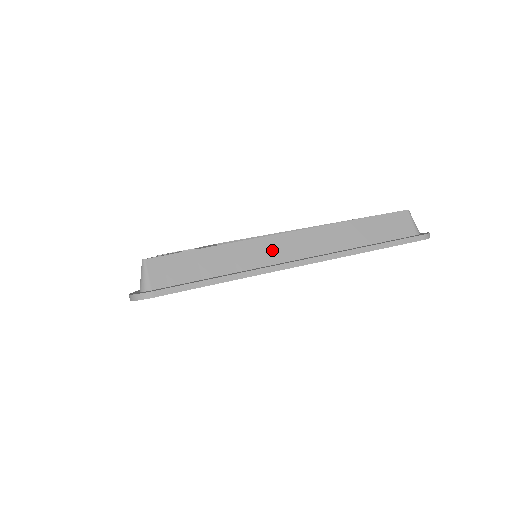
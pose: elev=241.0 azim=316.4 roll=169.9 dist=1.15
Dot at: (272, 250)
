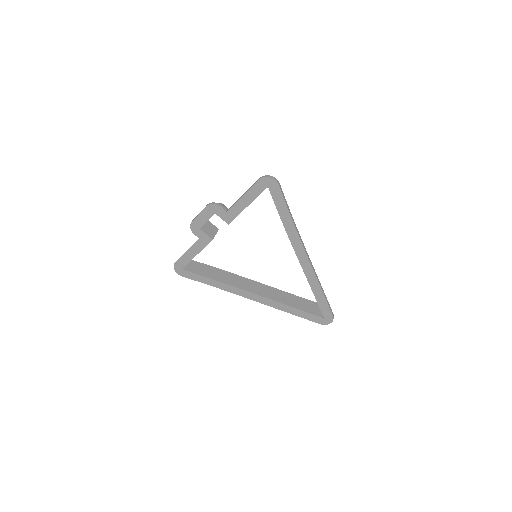
Dot at: occluded
